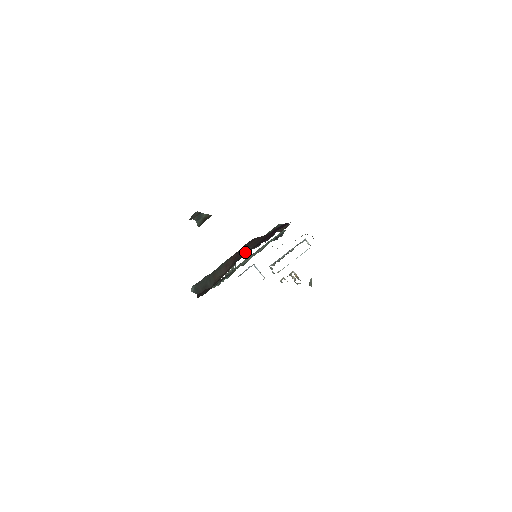
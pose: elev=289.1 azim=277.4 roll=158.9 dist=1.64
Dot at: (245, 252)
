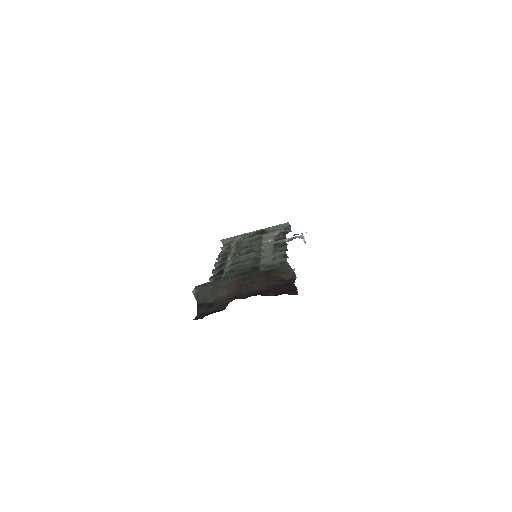
Dot at: (250, 290)
